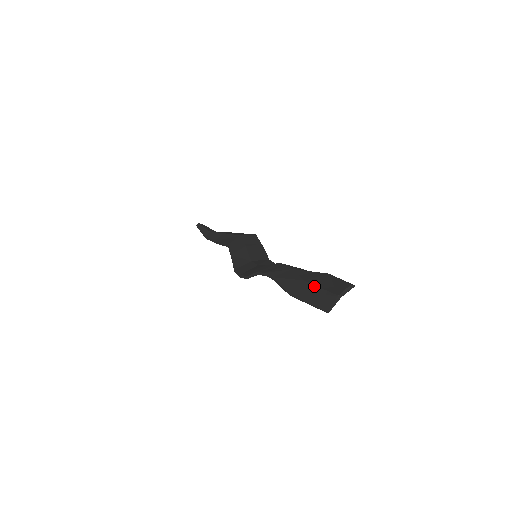
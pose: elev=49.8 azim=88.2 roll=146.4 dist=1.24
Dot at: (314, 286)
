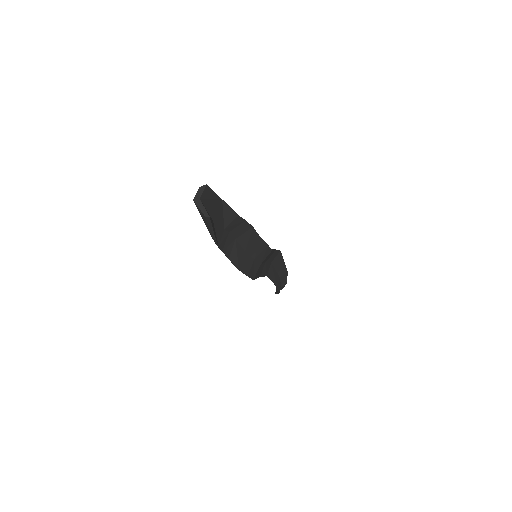
Dot at: occluded
